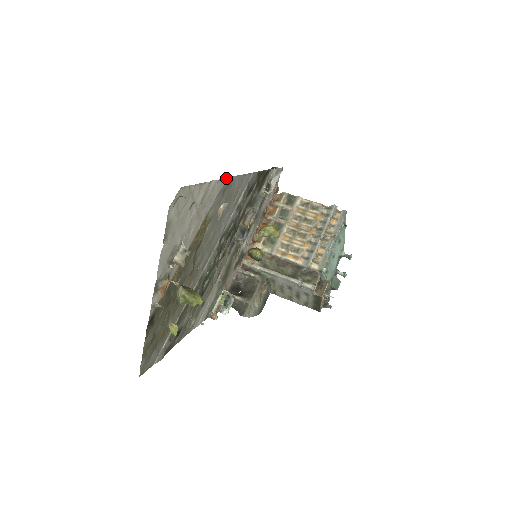
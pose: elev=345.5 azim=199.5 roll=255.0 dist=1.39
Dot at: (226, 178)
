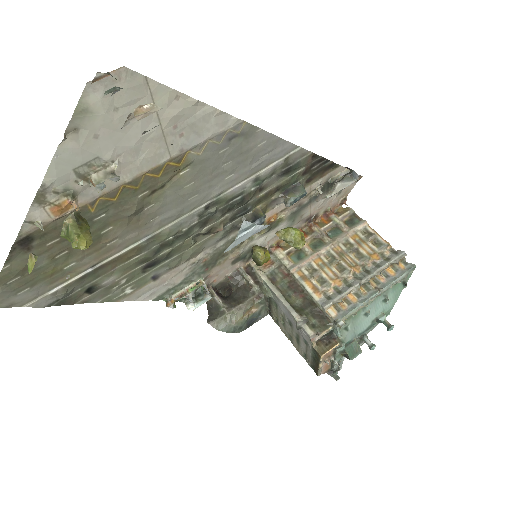
Dot at: (240, 120)
